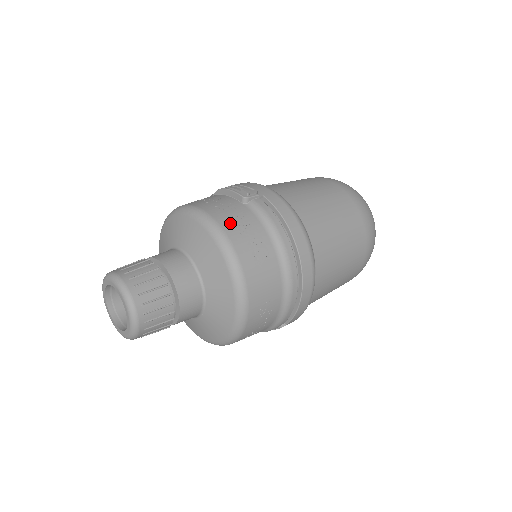
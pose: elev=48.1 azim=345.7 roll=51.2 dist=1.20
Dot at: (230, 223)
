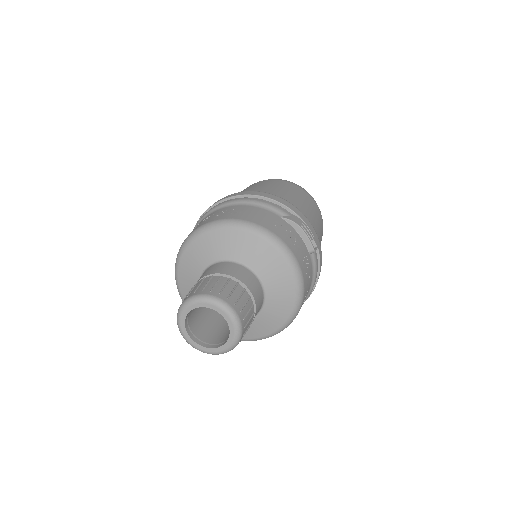
Dot at: (307, 280)
